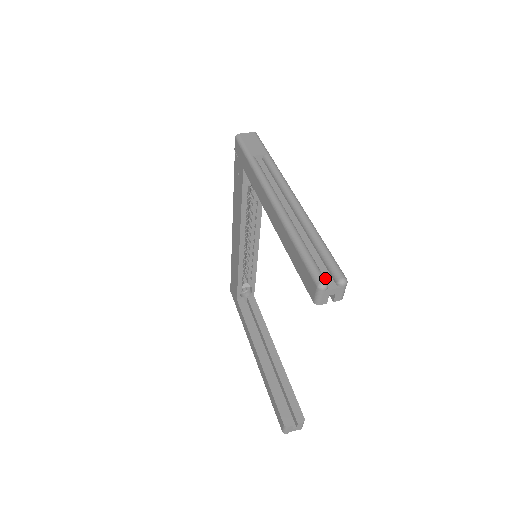
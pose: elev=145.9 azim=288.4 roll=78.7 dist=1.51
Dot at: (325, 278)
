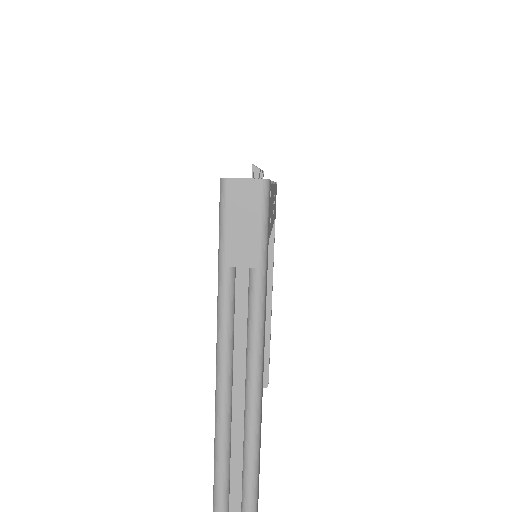
Dot at: out of frame
